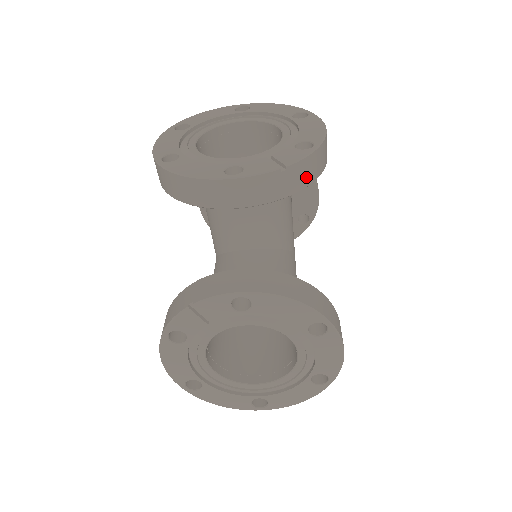
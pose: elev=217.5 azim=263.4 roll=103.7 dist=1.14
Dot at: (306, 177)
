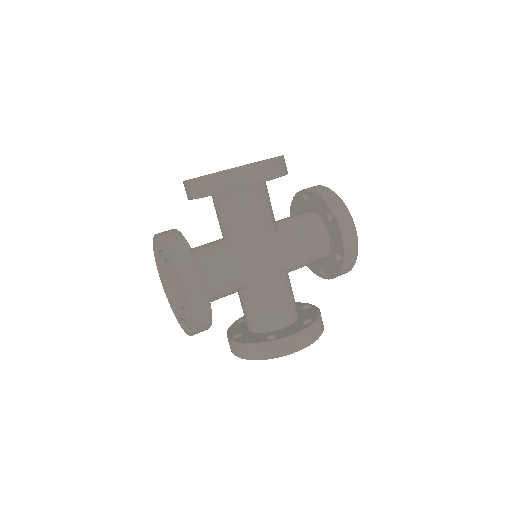
Dot at: (206, 323)
